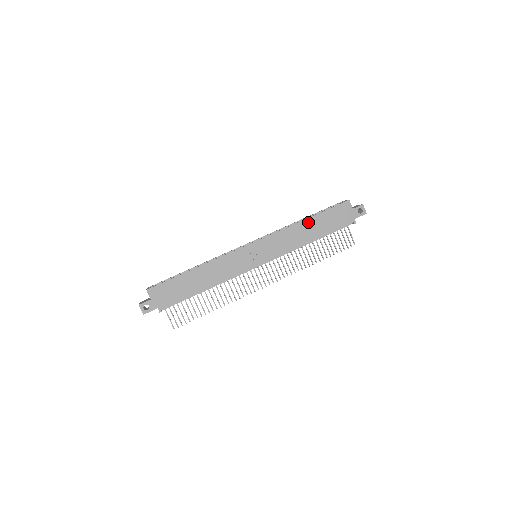
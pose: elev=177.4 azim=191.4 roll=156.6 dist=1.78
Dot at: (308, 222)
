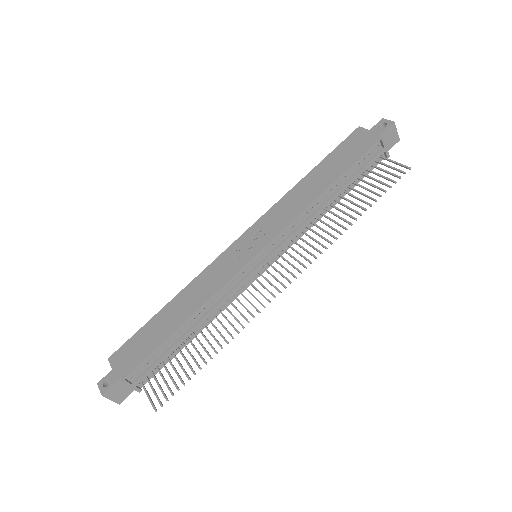
Dot at: (310, 177)
